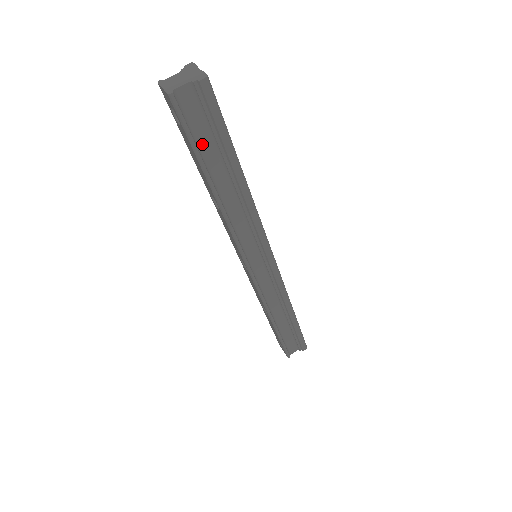
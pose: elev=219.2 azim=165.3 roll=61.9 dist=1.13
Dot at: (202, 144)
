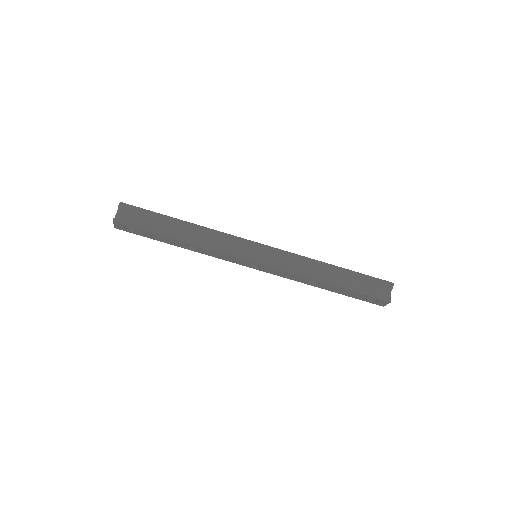
Dot at: (149, 226)
